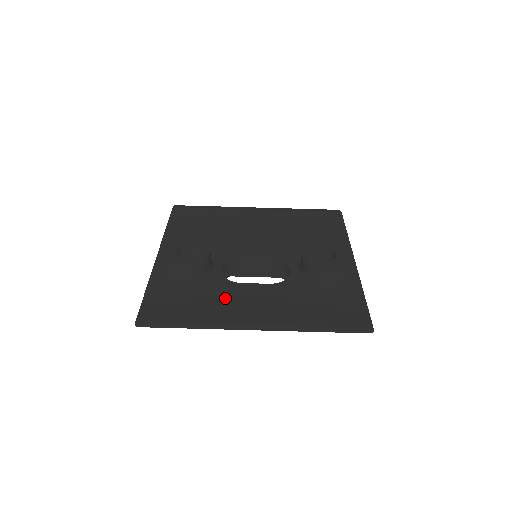
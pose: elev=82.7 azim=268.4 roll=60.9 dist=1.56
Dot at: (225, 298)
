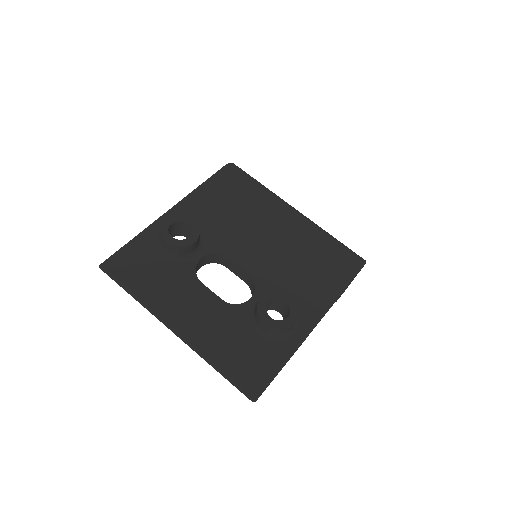
Dot at: (177, 289)
